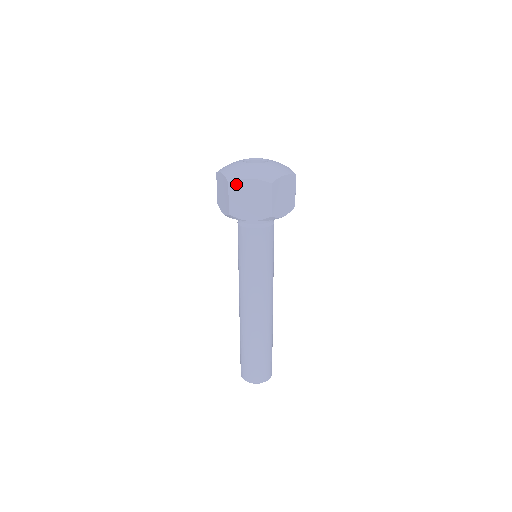
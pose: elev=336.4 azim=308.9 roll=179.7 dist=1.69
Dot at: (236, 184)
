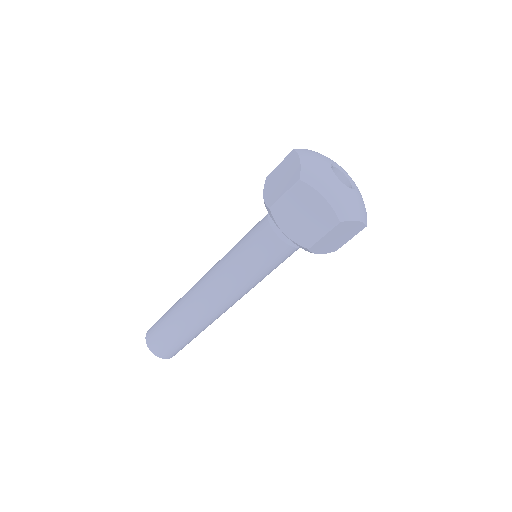
Dot at: (305, 189)
